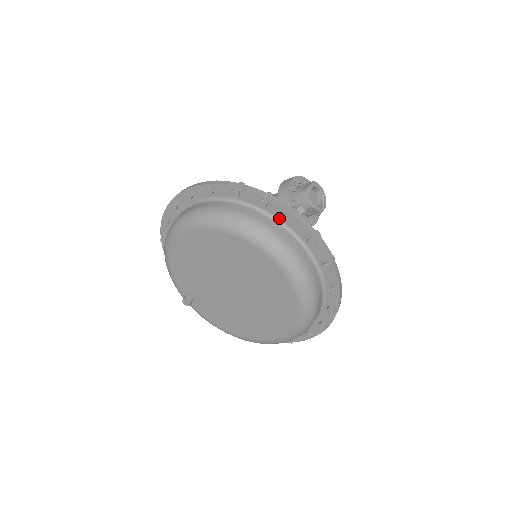
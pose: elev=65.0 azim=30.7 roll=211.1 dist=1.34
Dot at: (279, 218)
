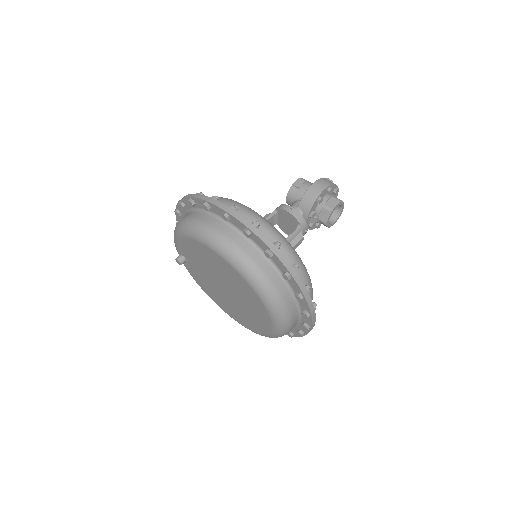
Dot at: (292, 288)
